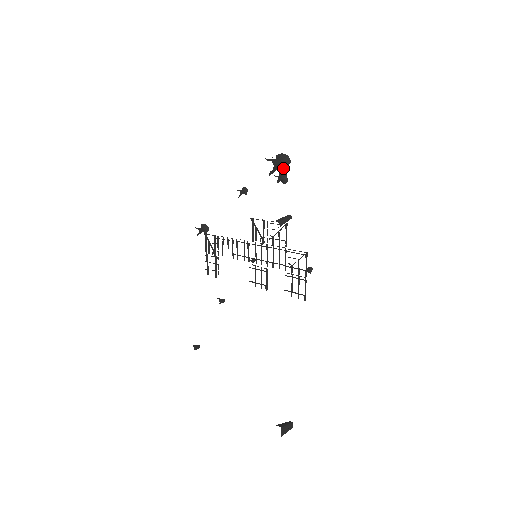
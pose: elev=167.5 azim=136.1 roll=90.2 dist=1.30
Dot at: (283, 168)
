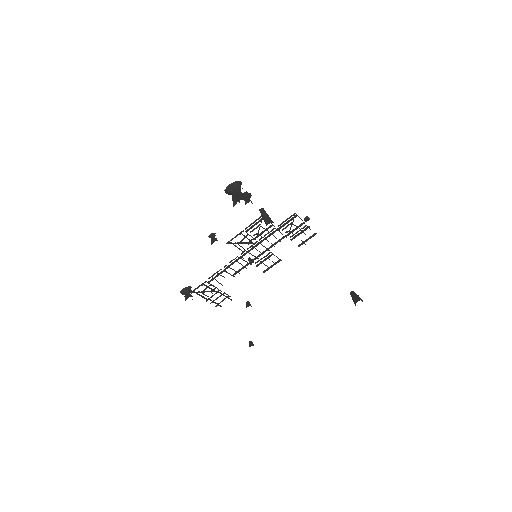
Dot at: occluded
